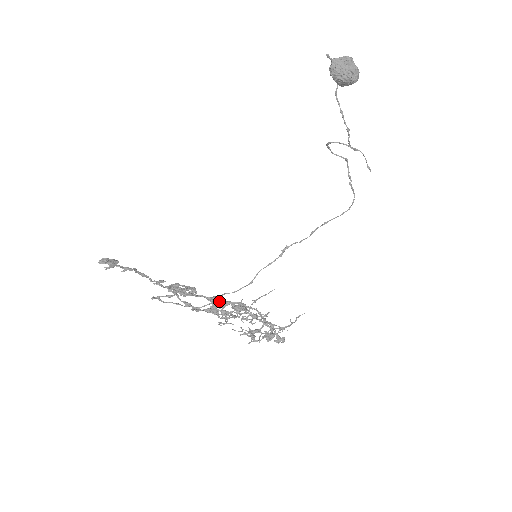
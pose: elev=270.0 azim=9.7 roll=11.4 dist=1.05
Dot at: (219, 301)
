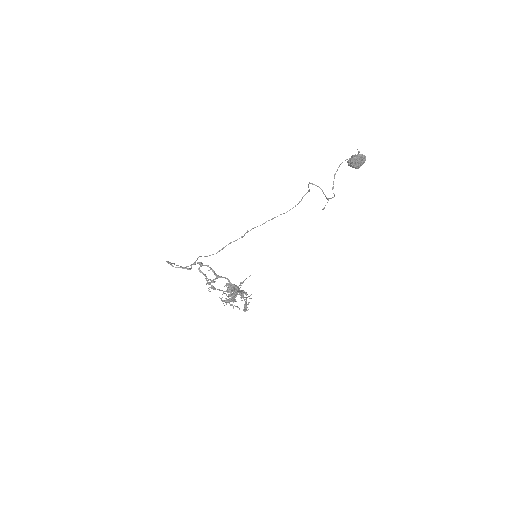
Dot at: occluded
